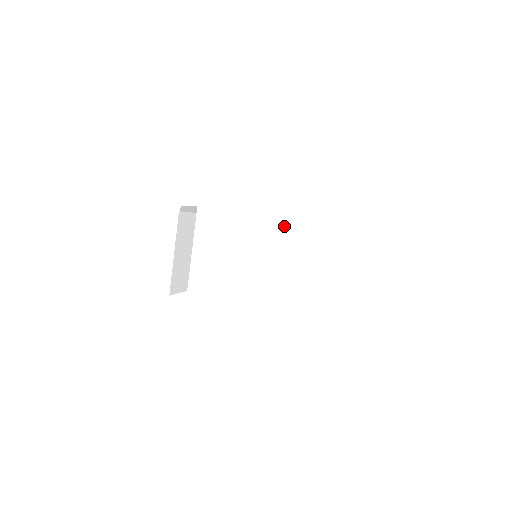
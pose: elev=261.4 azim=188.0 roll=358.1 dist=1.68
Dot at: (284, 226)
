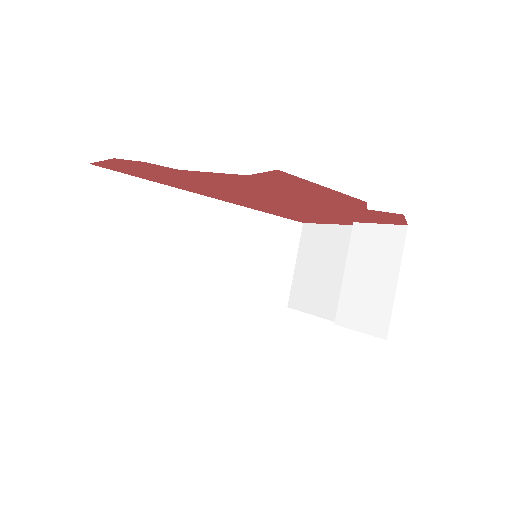
Dot at: (229, 212)
